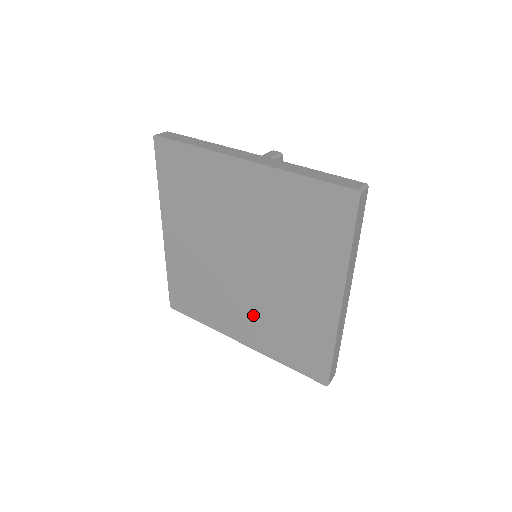
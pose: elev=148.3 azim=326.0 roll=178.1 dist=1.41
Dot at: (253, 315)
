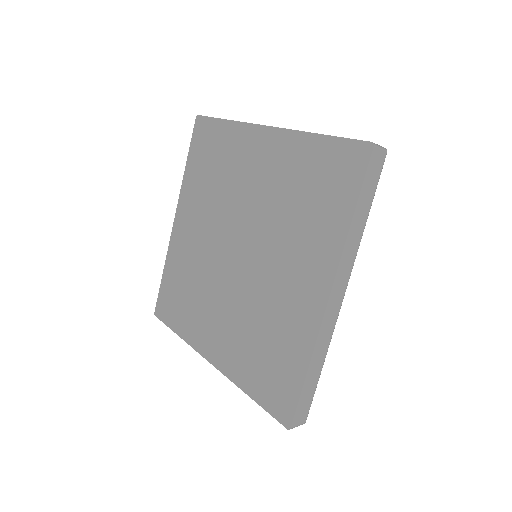
Dot at: (231, 320)
